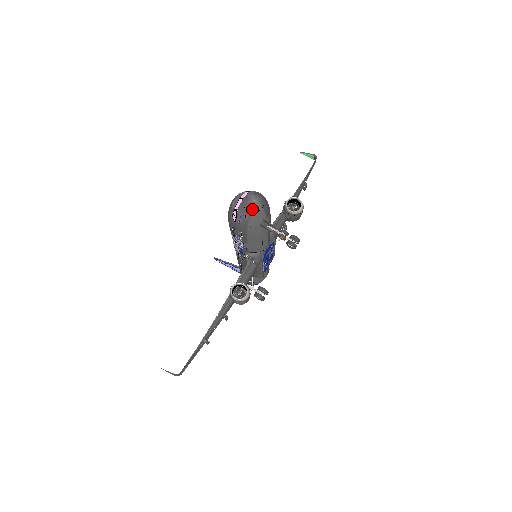
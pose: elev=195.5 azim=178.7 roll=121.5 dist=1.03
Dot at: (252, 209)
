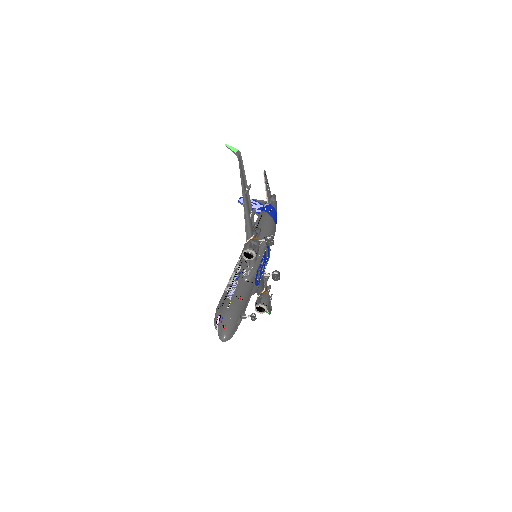
Dot at: occluded
